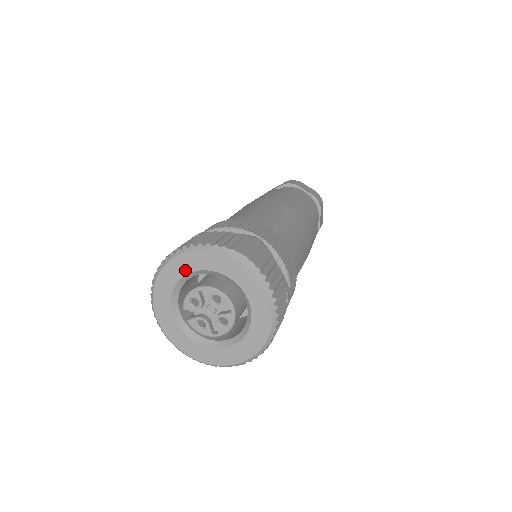
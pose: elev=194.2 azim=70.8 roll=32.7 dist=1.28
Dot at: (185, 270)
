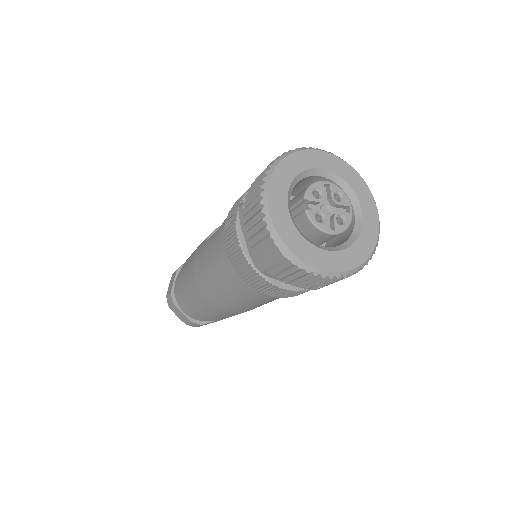
Dot at: (311, 164)
